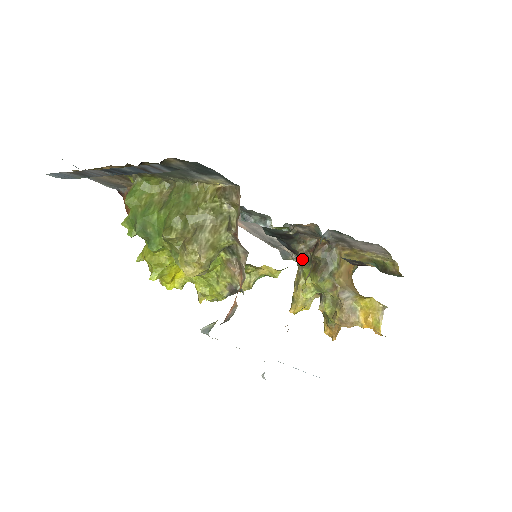
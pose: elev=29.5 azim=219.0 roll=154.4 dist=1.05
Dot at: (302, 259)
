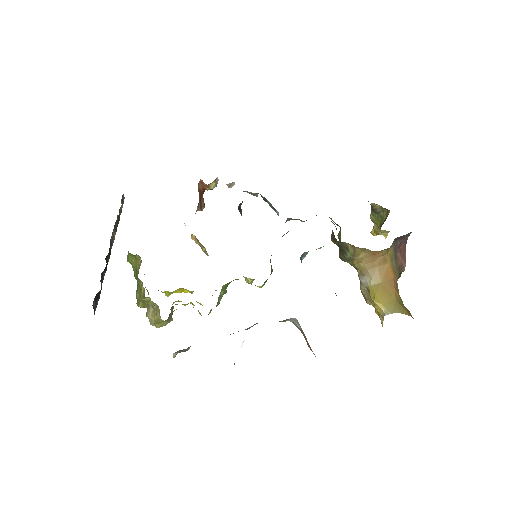
Dot at: occluded
